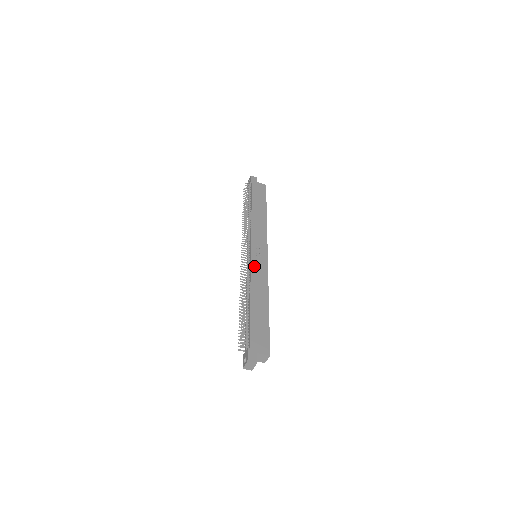
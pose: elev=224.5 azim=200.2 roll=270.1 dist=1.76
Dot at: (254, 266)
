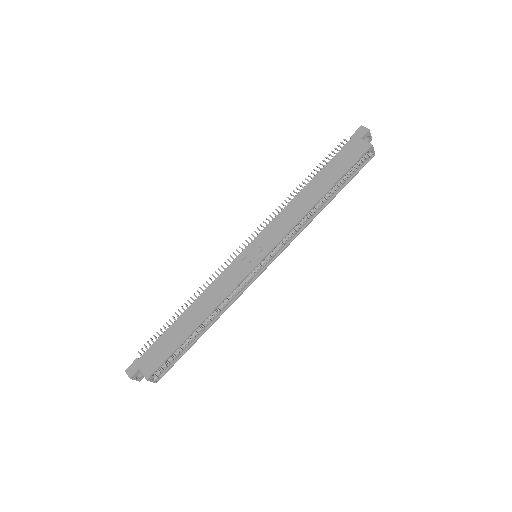
Dot at: (230, 270)
